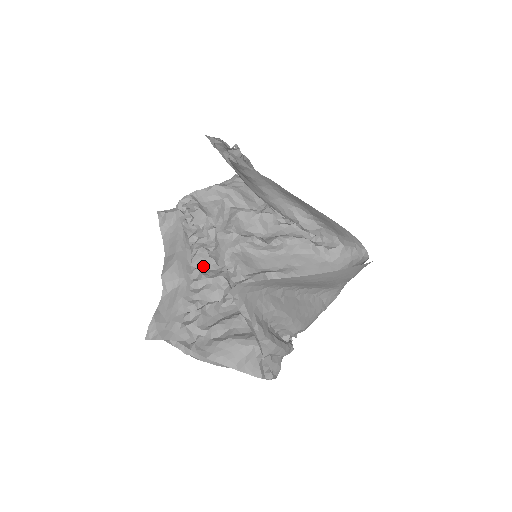
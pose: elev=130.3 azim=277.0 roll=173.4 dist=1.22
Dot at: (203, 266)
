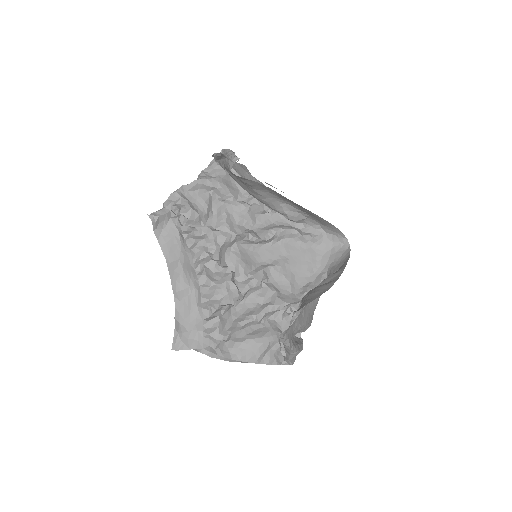
Dot at: (207, 270)
